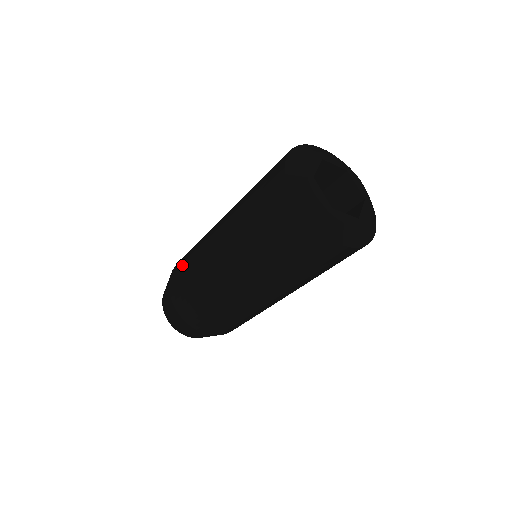
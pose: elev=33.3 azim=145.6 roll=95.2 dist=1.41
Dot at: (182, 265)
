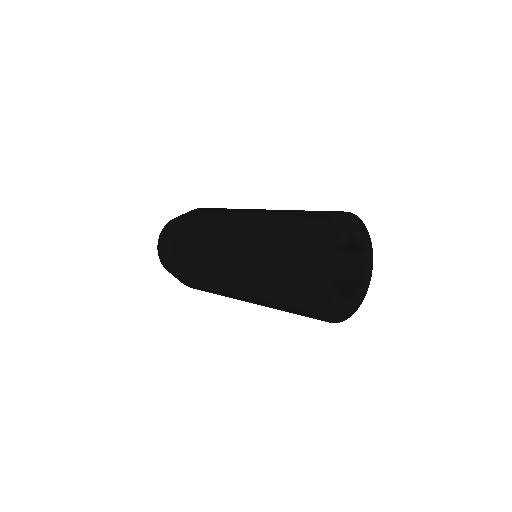
Dot at: (184, 266)
